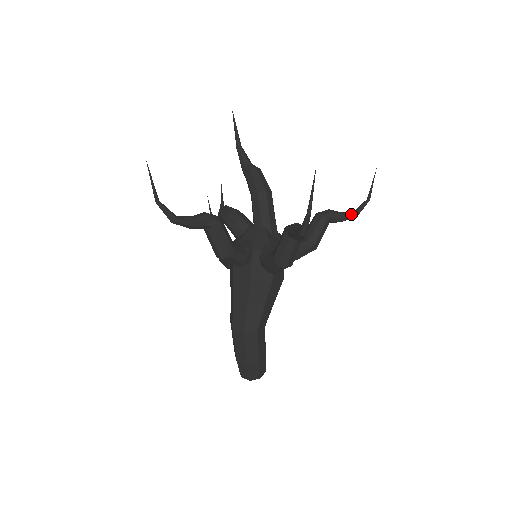
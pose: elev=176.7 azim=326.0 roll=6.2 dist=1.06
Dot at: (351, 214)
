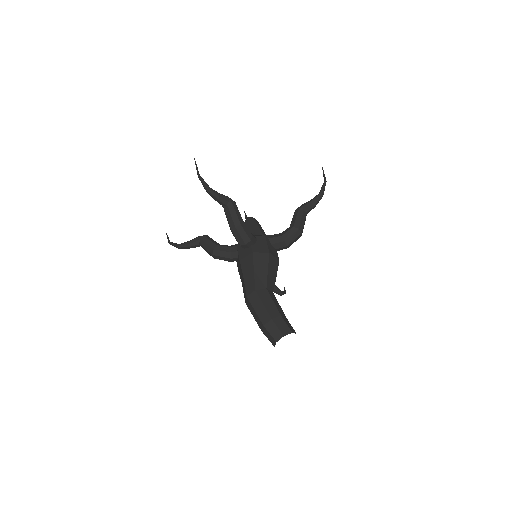
Dot at: (316, 196)
